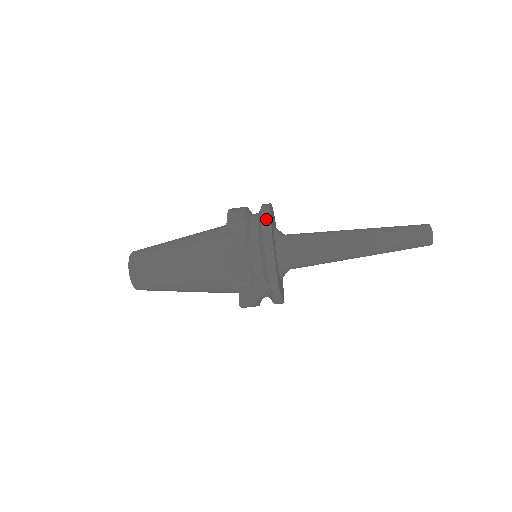
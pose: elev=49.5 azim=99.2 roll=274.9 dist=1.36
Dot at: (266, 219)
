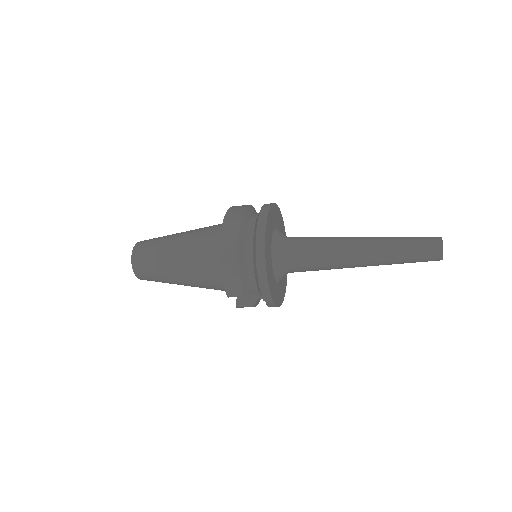
Dot at: (260, 234)
